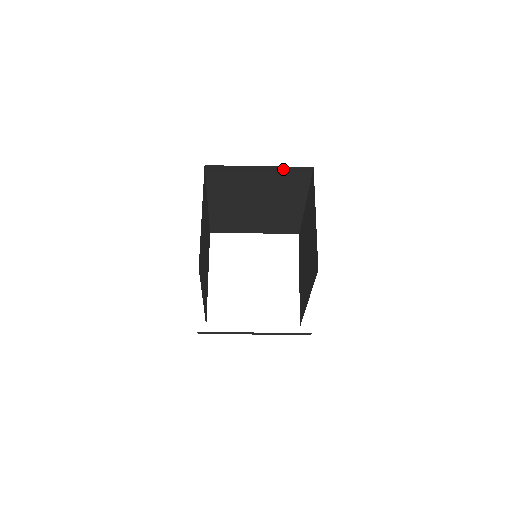
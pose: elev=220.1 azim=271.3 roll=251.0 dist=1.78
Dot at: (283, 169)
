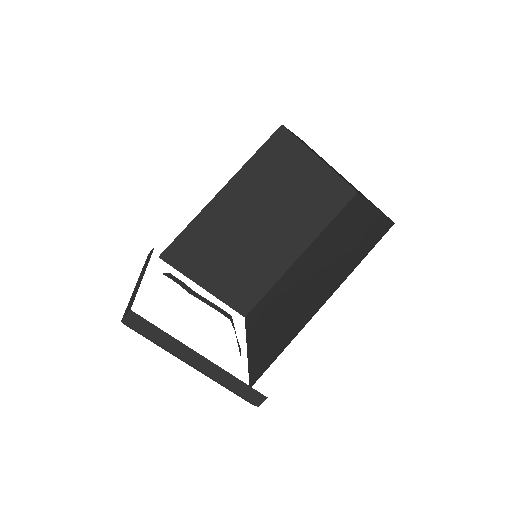
Dot at: (334, 178)
